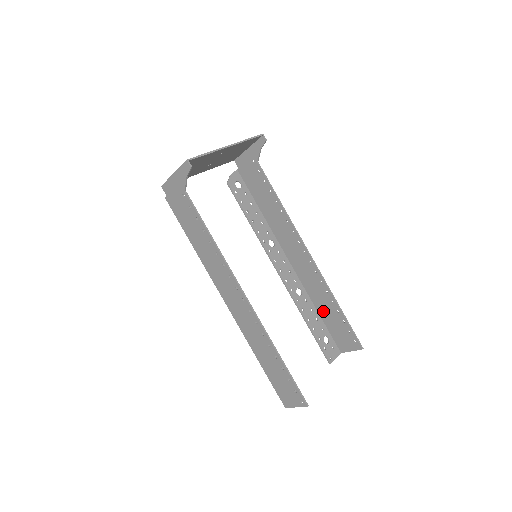
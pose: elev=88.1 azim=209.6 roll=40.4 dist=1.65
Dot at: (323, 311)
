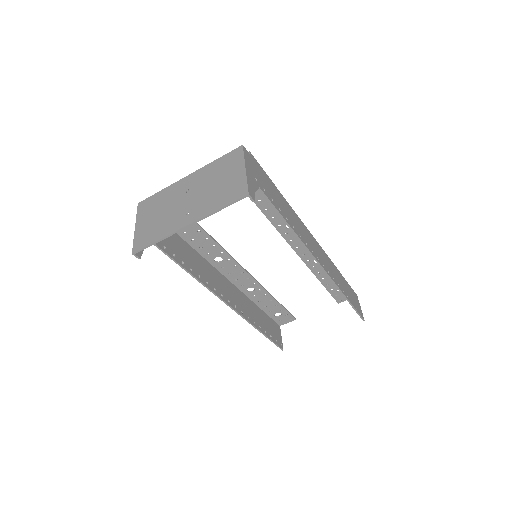
Dot at: occluded
